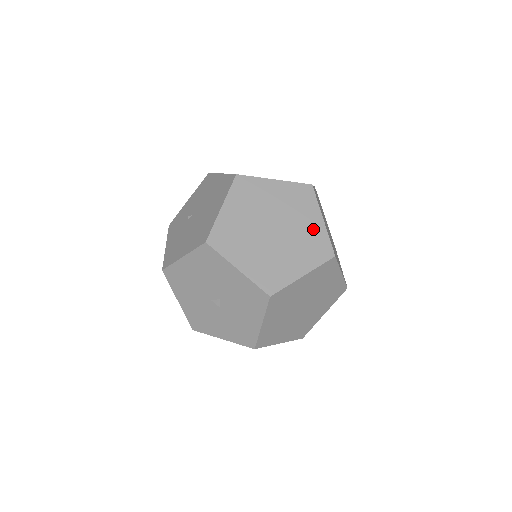
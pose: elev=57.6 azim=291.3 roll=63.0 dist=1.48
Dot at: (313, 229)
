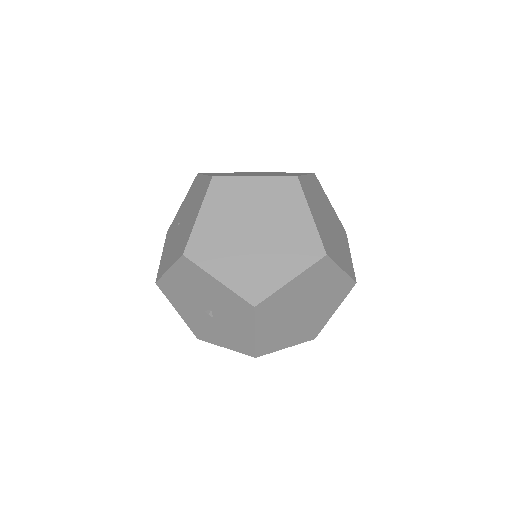
Dot at: (300, 227)
